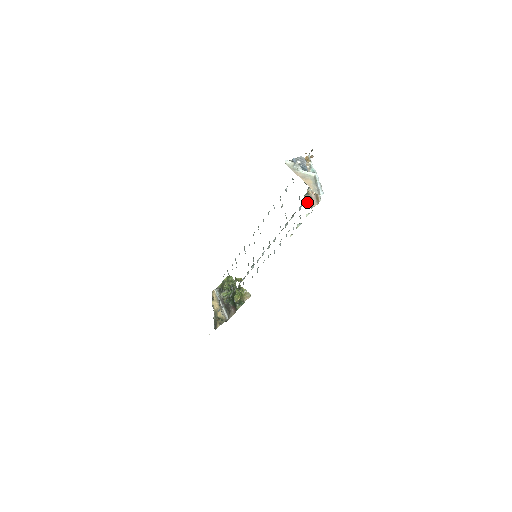
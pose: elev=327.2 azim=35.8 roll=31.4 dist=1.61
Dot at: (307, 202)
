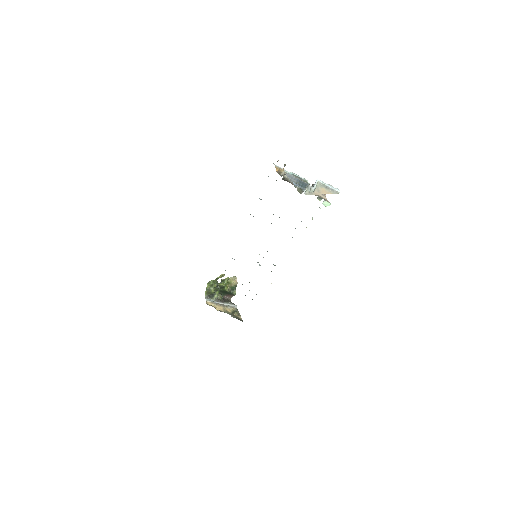
Dot at: (324, 202)
